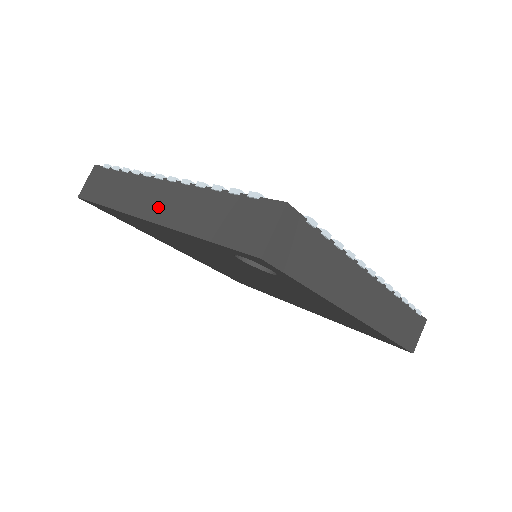
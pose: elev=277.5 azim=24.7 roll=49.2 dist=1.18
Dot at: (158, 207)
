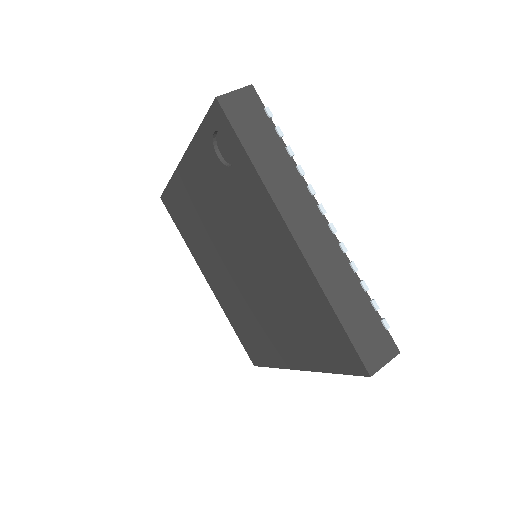
Dot at: occluded
